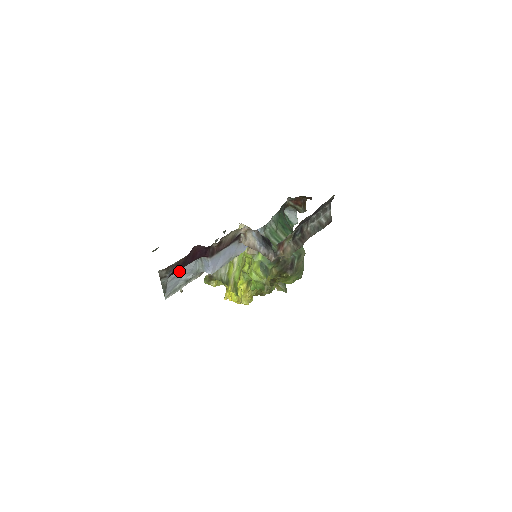
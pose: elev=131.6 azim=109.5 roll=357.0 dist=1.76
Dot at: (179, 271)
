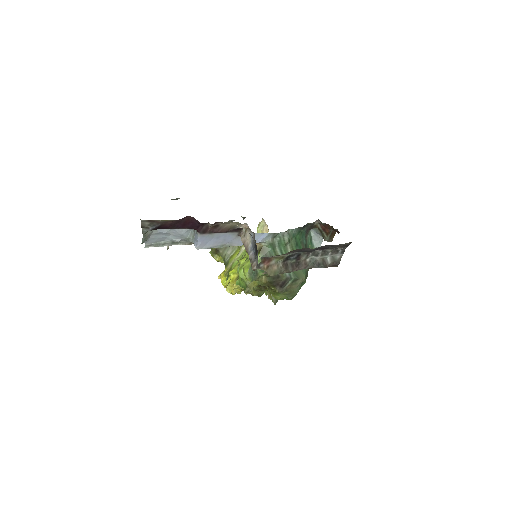
Dot at: (168, 230)
